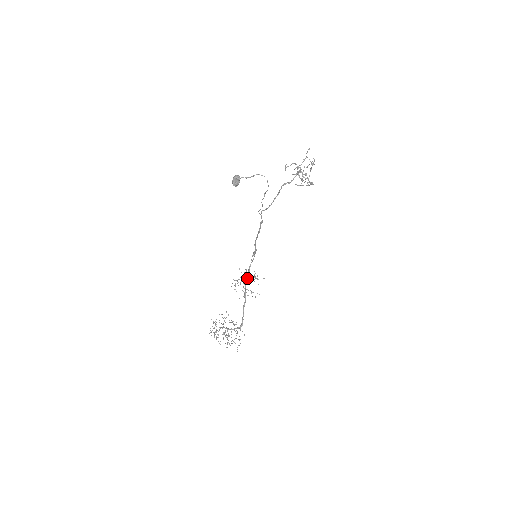
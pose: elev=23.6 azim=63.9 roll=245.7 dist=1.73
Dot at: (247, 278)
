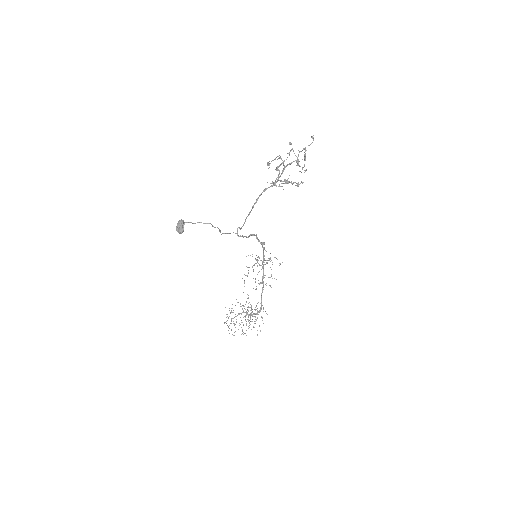
Dot at: (262, 263)
